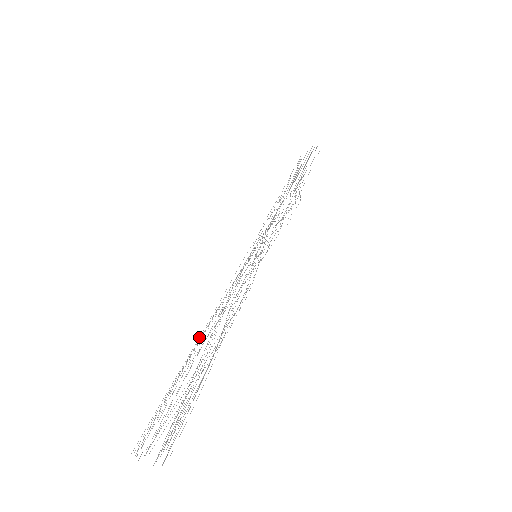
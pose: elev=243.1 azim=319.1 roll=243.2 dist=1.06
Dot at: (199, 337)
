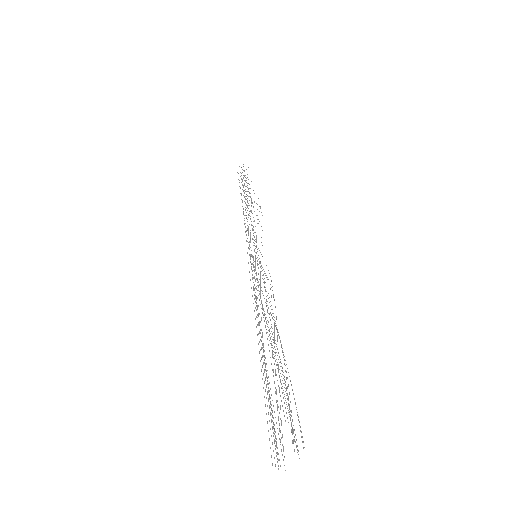
Dot at: occluded
